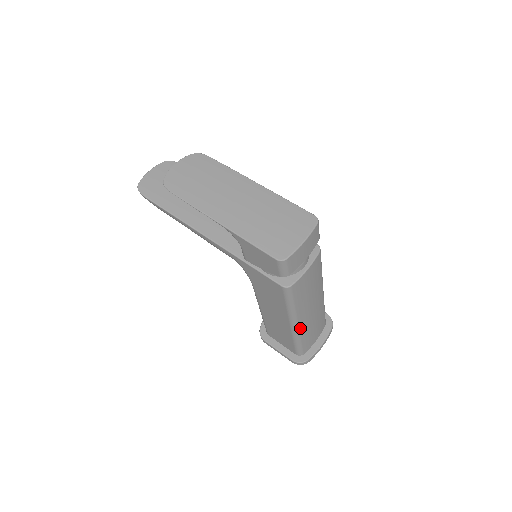
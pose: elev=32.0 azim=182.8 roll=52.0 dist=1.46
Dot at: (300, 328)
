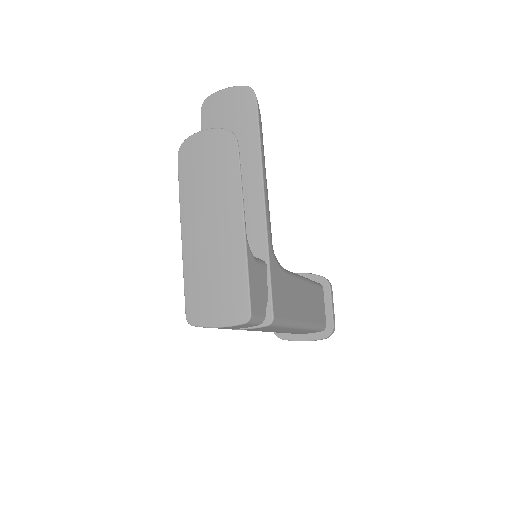
Dot at: occluded
